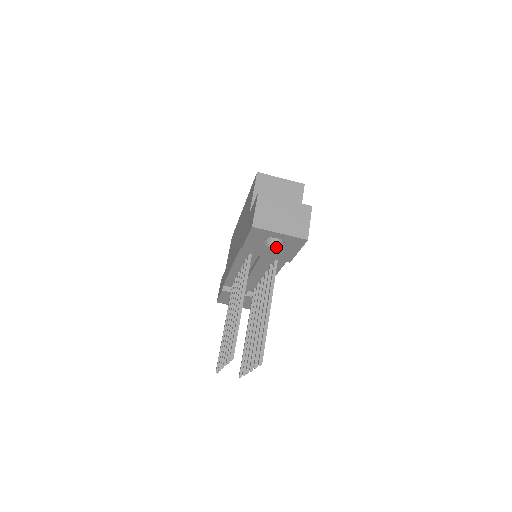
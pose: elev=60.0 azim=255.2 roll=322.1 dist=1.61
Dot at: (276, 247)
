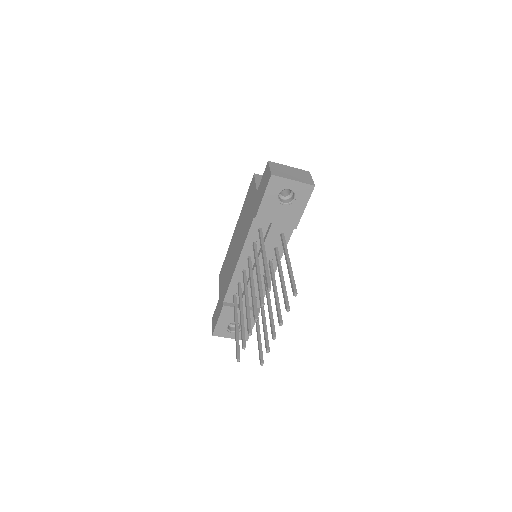
Dot at: (287, 205)
